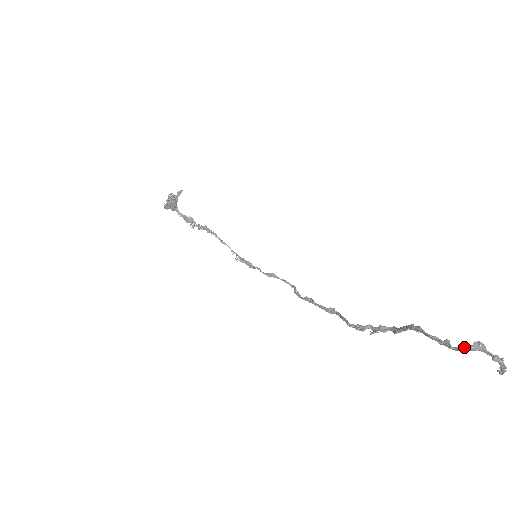
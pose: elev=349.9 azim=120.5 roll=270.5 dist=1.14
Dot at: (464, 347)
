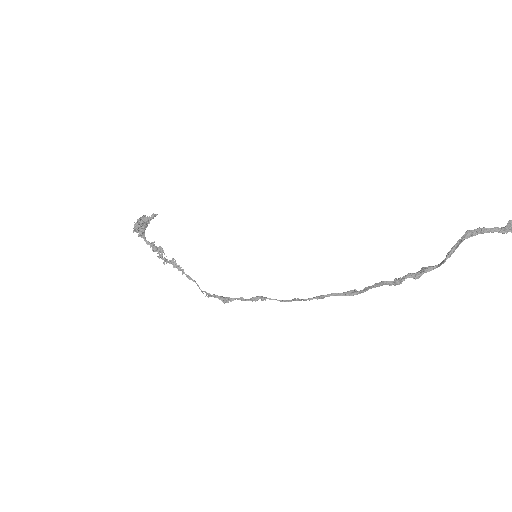
Dot at: out of frame
